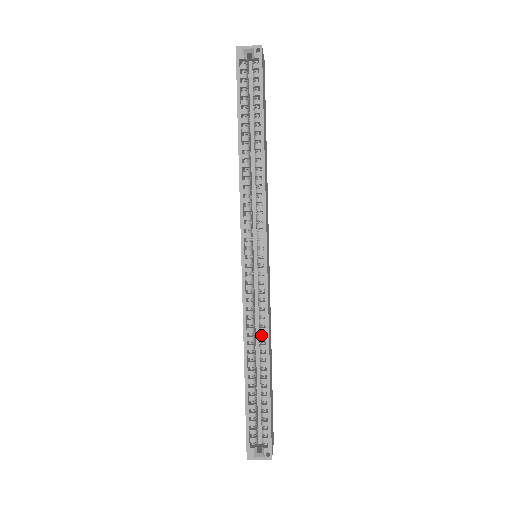
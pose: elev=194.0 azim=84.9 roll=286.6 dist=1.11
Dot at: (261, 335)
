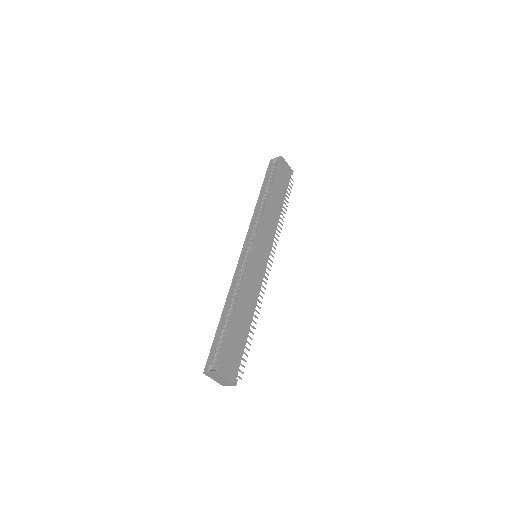
Dot at: occluded
